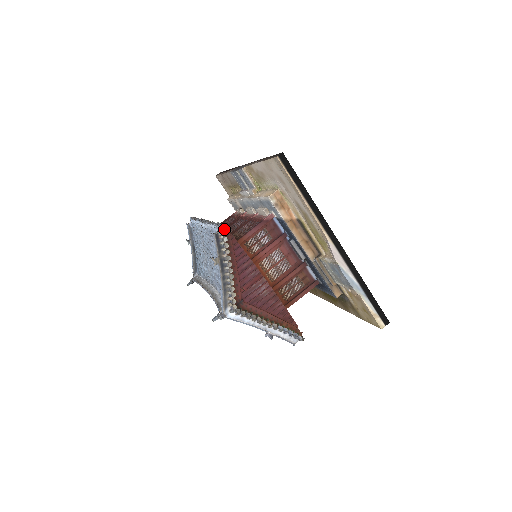
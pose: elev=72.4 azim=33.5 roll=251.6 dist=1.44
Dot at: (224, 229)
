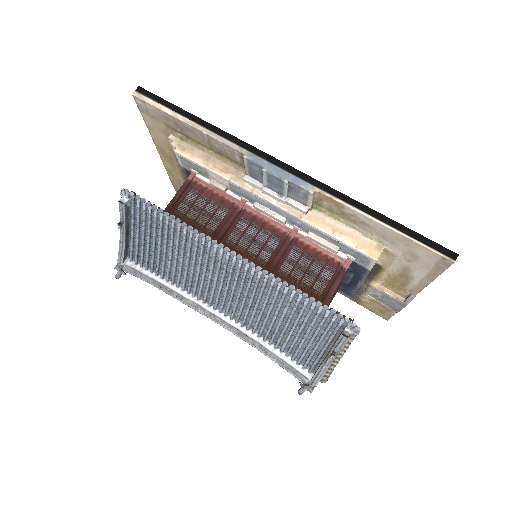
Dot at: (352, 324)
